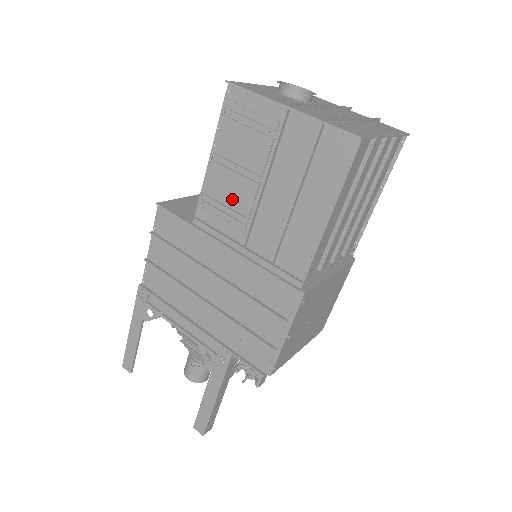
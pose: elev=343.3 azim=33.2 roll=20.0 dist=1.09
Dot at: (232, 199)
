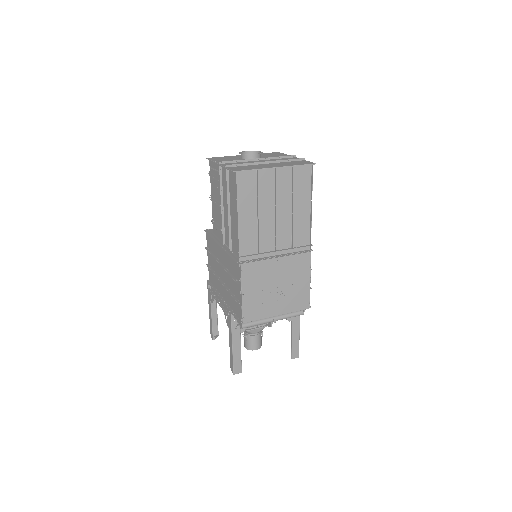
Dot at: (218, 219)
